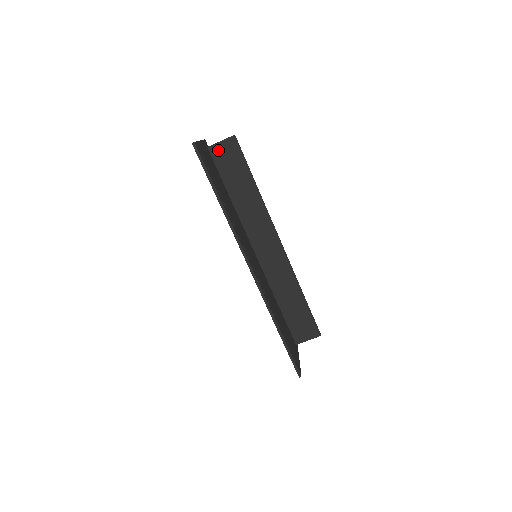
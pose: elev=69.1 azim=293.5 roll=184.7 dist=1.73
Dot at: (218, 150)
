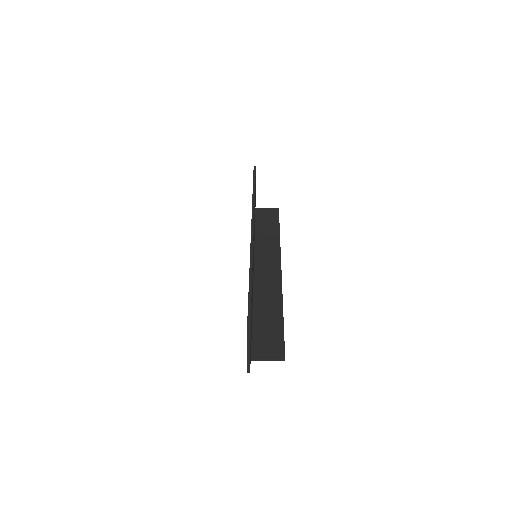
Dot at: (262, 211)
